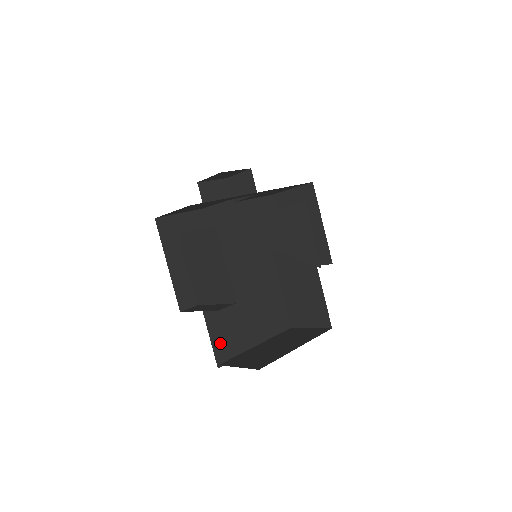
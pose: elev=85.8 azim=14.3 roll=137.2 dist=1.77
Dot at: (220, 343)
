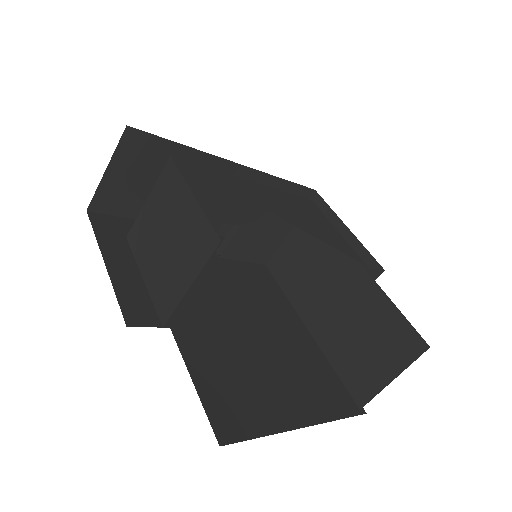
Dot at: (218, 399)
